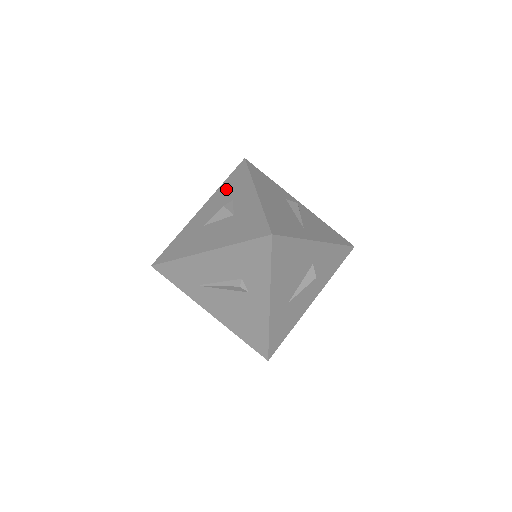
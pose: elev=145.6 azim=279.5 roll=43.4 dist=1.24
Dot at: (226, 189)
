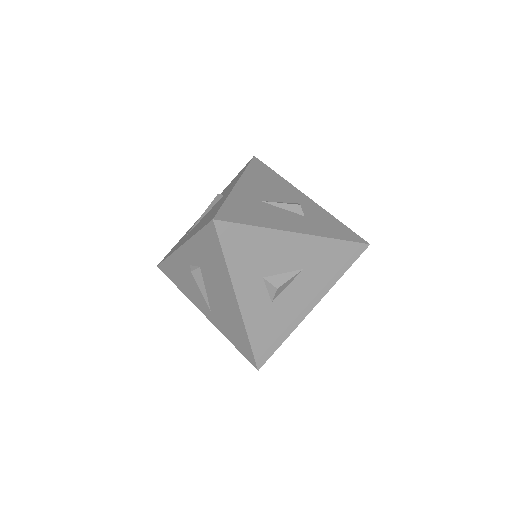
Dot at: occluded
